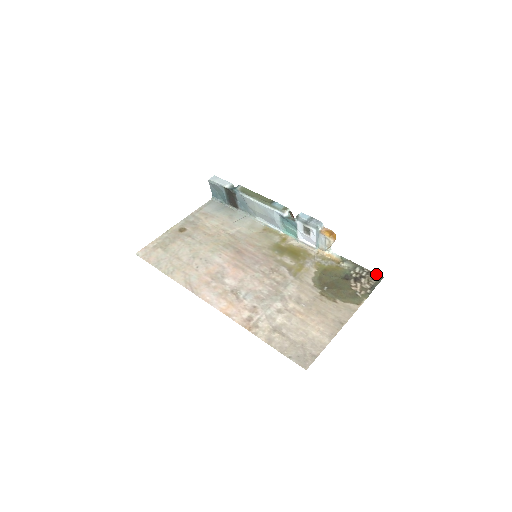
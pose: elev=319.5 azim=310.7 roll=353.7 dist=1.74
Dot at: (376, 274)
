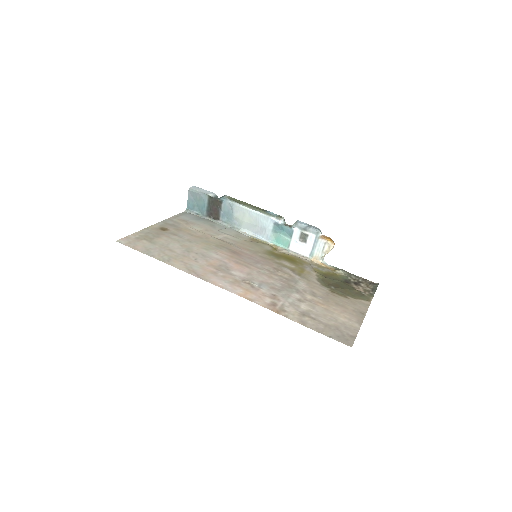
Dot at: (371, 281)
